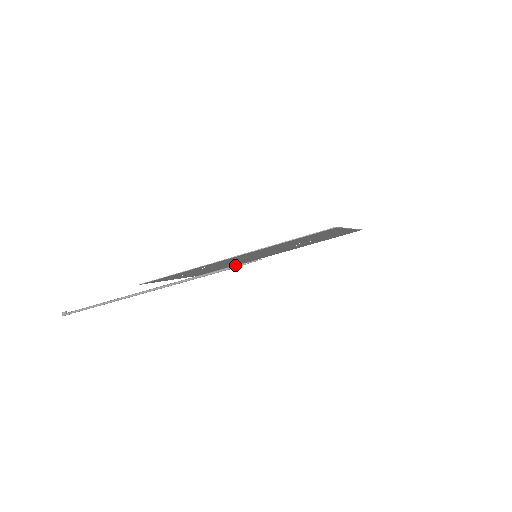
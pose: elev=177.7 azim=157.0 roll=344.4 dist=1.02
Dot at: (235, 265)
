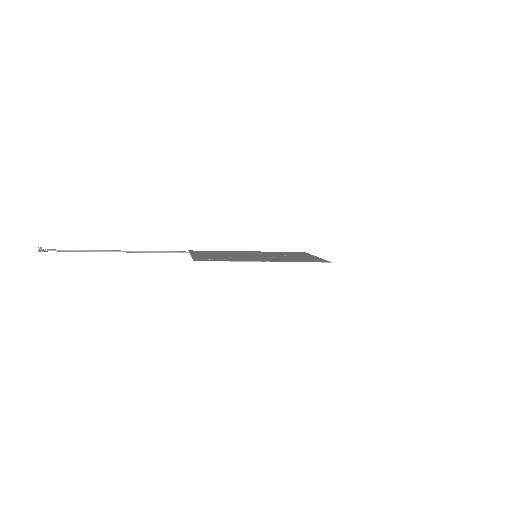
Dot at: (222, 252)
